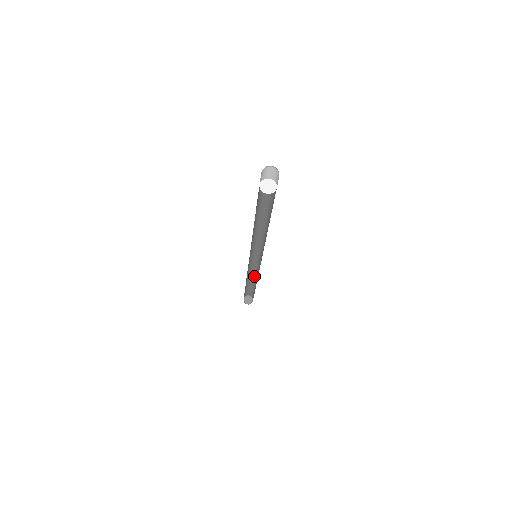
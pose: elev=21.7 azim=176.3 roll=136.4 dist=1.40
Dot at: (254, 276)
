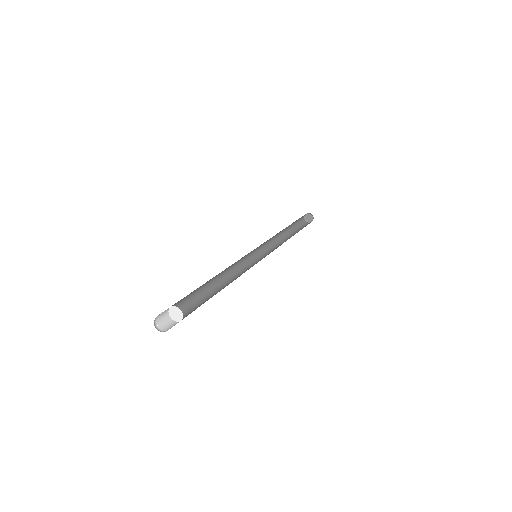
Dot at: occluded
